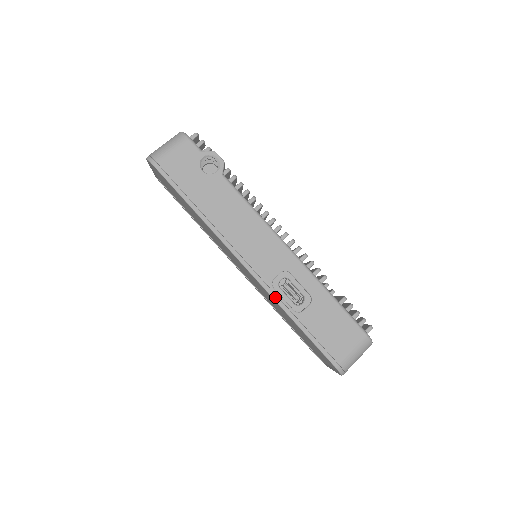
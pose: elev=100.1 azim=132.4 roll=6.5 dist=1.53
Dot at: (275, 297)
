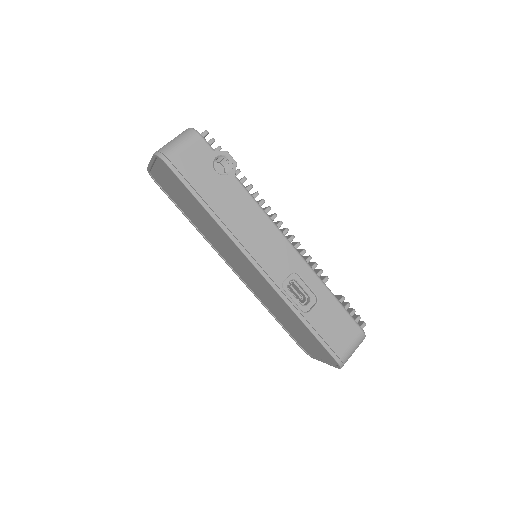
Dot at: (285, 299)
